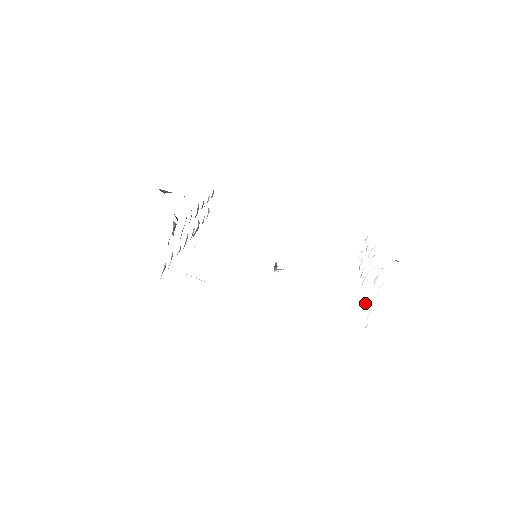
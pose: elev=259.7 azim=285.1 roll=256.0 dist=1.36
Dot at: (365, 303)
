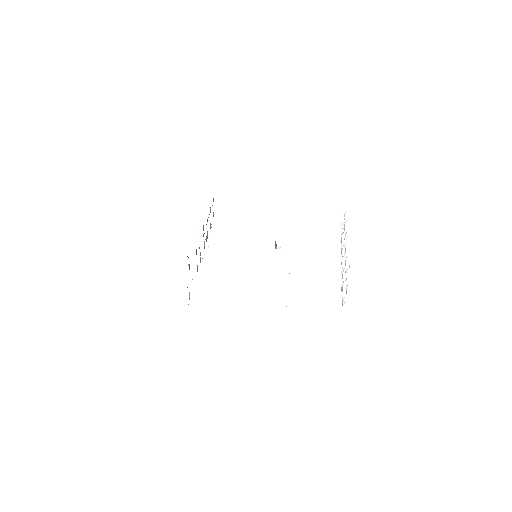
Dot at: (341, 288)
